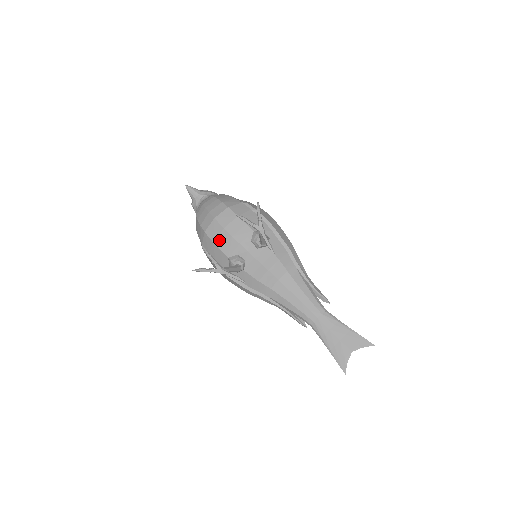
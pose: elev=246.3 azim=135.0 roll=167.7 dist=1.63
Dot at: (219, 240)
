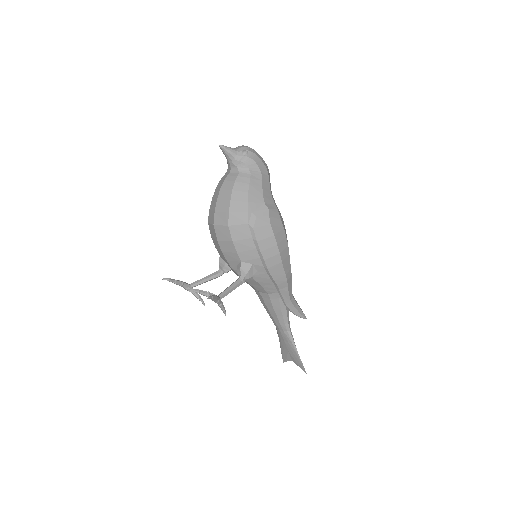
Dot at: (214, 241)
